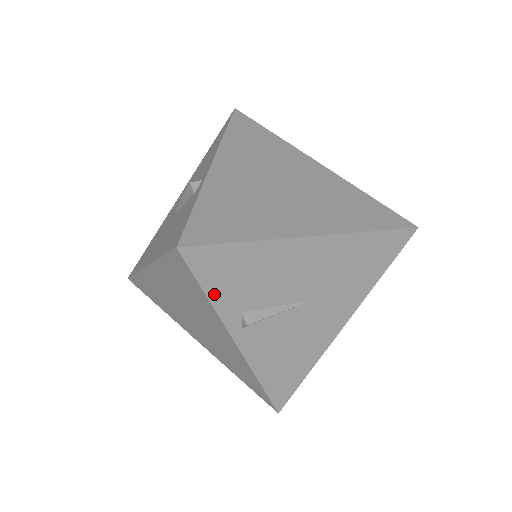
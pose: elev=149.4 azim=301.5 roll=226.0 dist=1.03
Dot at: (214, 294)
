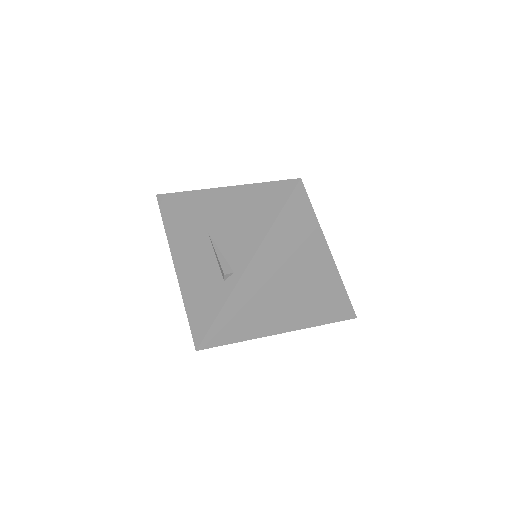
Dot at: occluded
